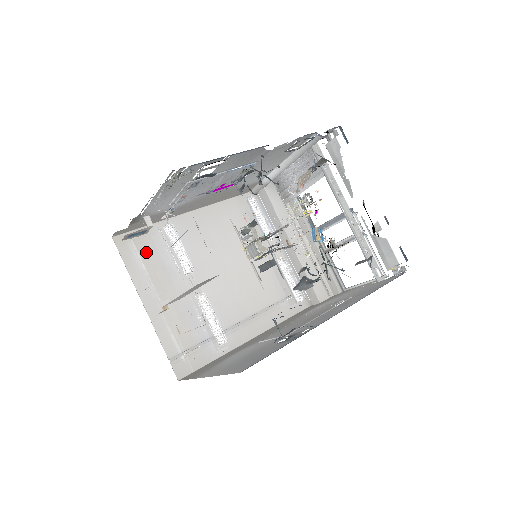
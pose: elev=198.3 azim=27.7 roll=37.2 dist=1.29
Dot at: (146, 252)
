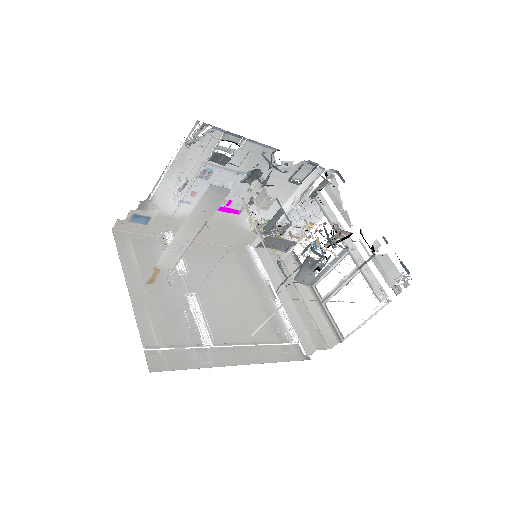
Dot at: (142, 252)
